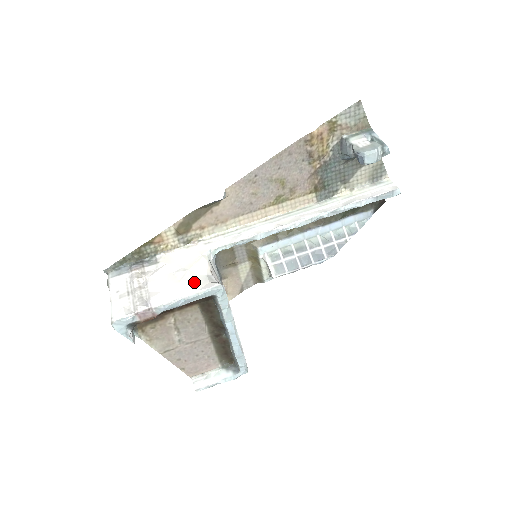
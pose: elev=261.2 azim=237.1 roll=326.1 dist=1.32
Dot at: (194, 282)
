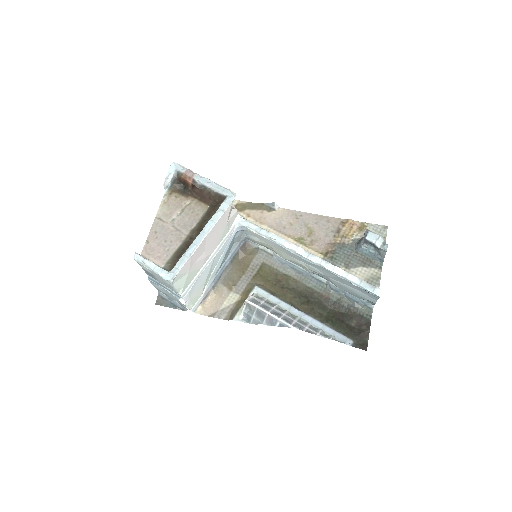
Dot at: occluded
